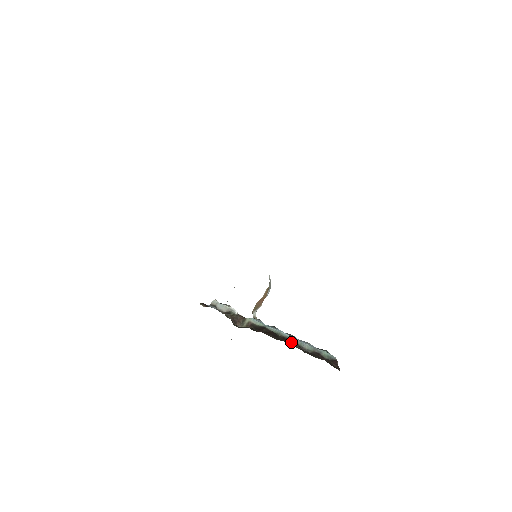
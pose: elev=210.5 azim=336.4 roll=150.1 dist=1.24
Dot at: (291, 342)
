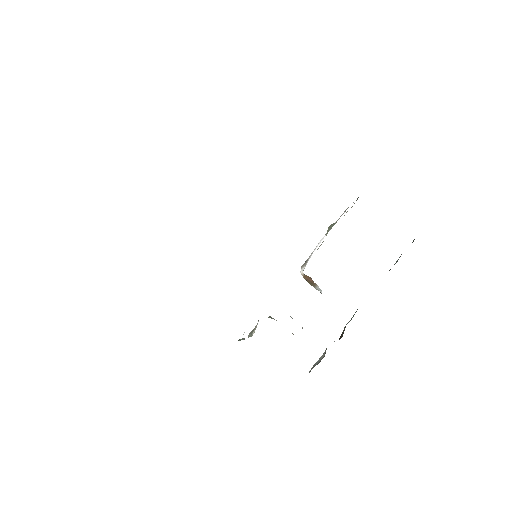
Dot at: occluded
